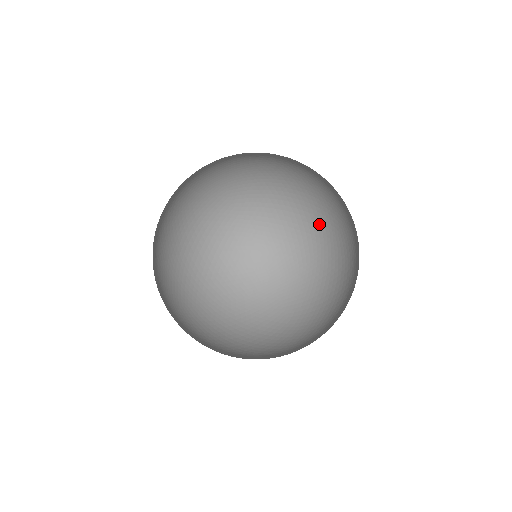
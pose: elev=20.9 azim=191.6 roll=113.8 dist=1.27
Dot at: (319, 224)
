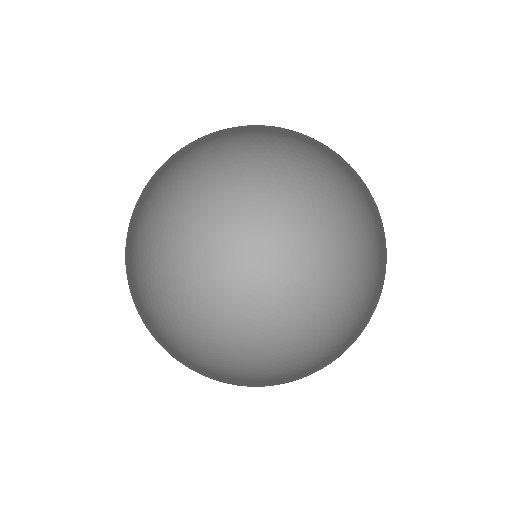
Dot at: (212, 139)
